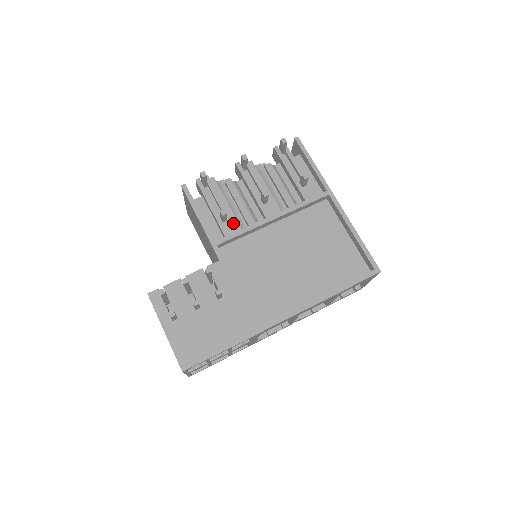
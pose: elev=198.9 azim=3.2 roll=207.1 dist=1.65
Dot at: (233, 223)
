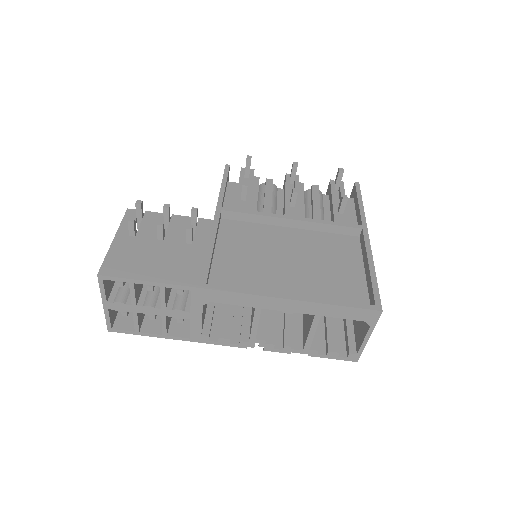
Dot at: occluded
